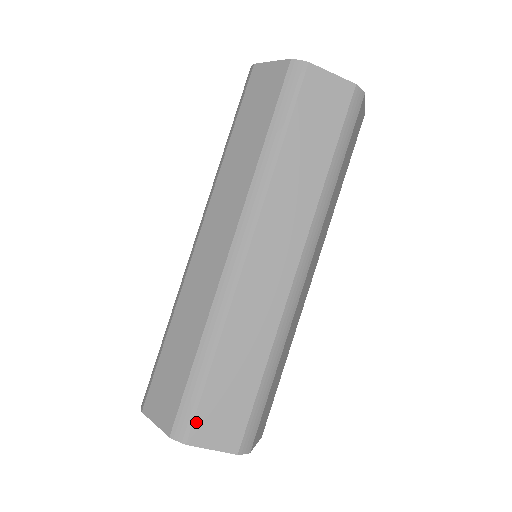
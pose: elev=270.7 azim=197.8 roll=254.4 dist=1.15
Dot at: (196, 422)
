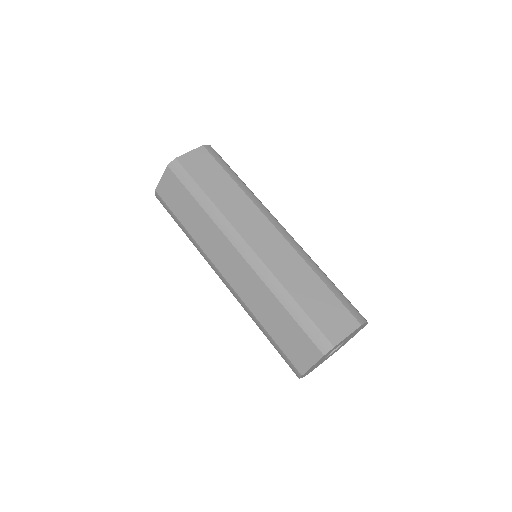
Dot at: (356, 309)
